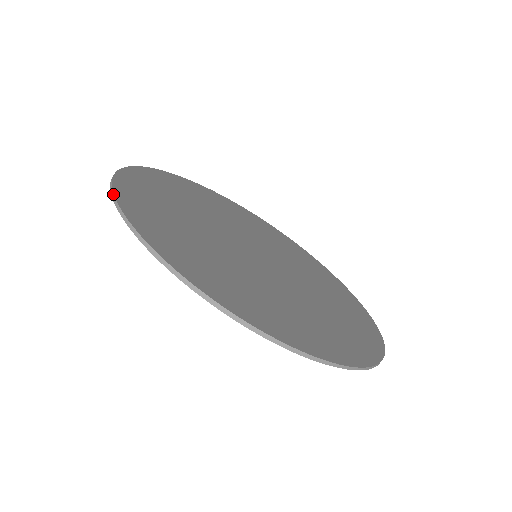
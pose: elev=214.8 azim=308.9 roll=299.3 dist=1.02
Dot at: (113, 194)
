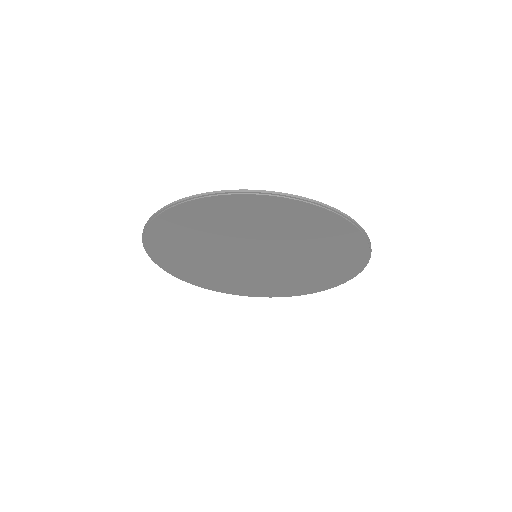
Dot at: (142, 240)
